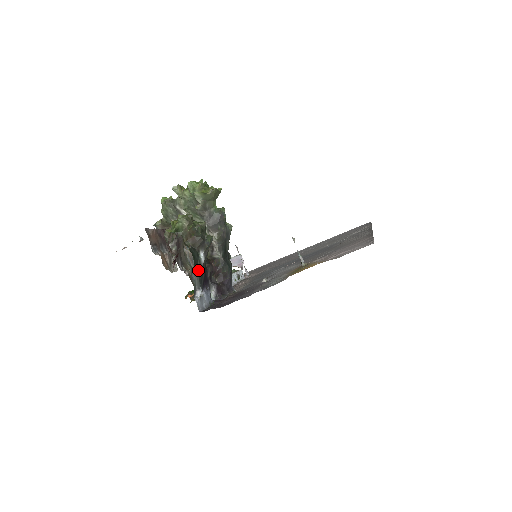
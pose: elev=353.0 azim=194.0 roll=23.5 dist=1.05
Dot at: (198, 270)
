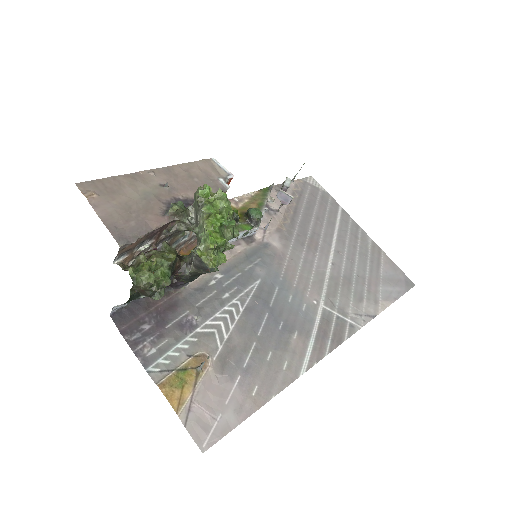
Dot at: occluded
